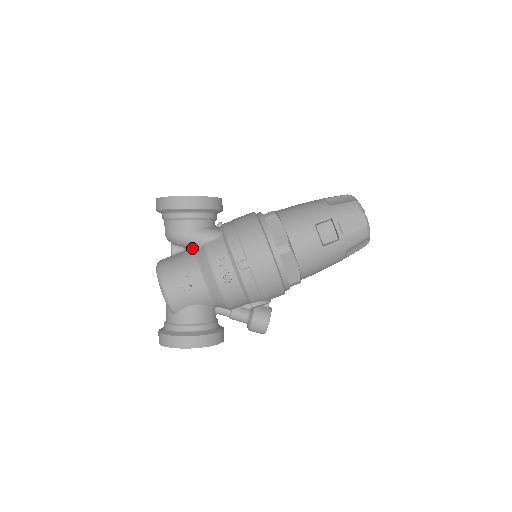
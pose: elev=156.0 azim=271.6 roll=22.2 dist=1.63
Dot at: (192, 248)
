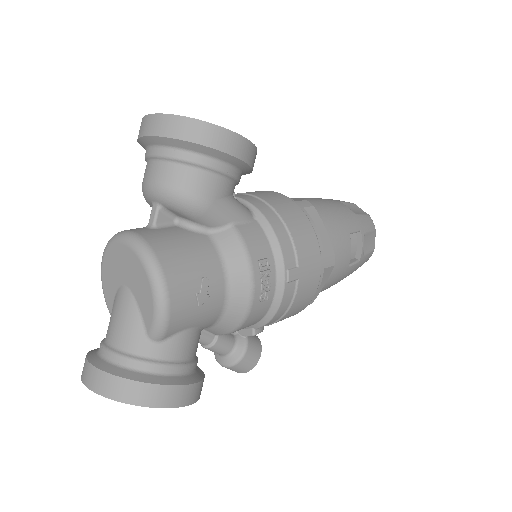
Dot at: (205, 226)
